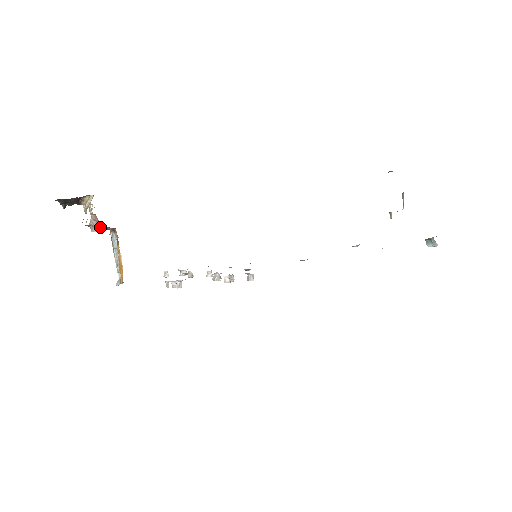
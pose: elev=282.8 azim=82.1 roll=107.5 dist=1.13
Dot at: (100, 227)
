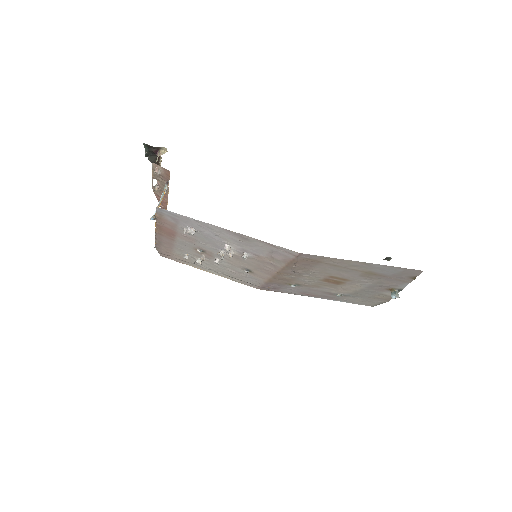
Dot at: (161, 172)
